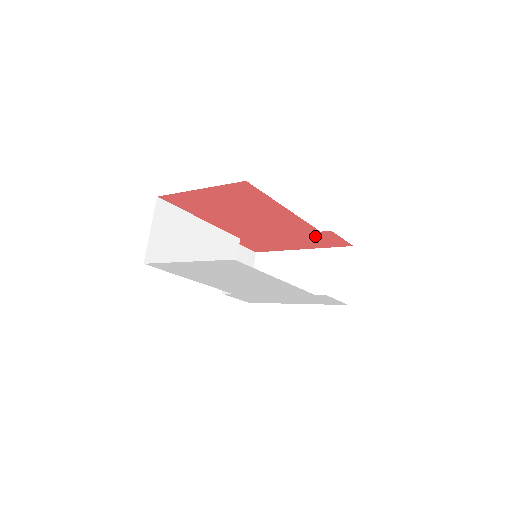
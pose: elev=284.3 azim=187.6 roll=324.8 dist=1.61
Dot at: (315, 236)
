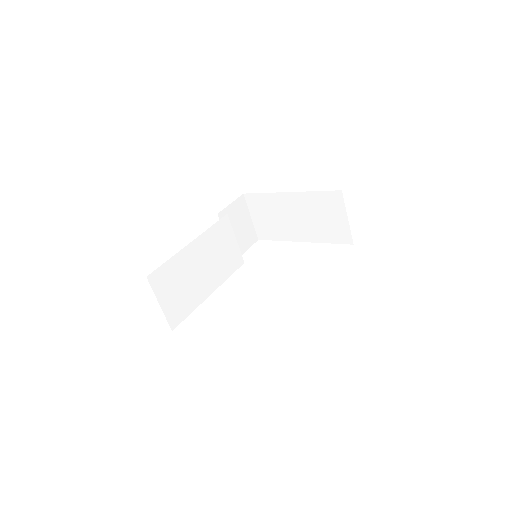
Dot at: occluded
